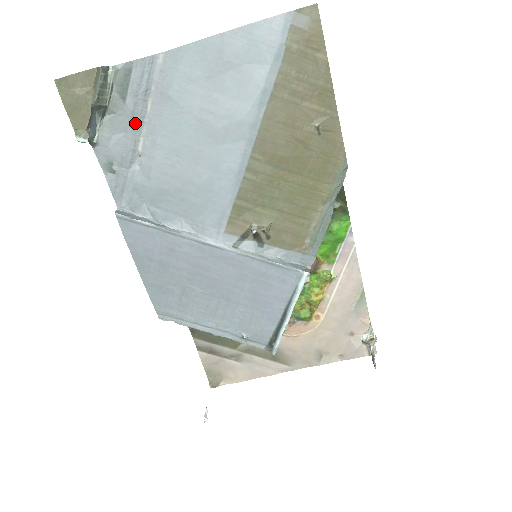
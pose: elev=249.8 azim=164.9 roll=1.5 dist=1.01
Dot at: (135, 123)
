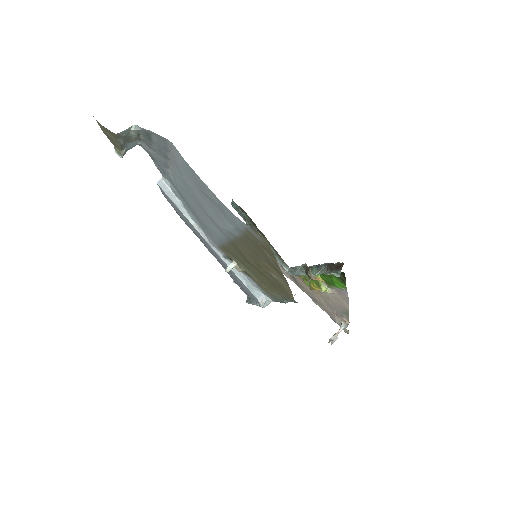
Dot at: (163, 155)
